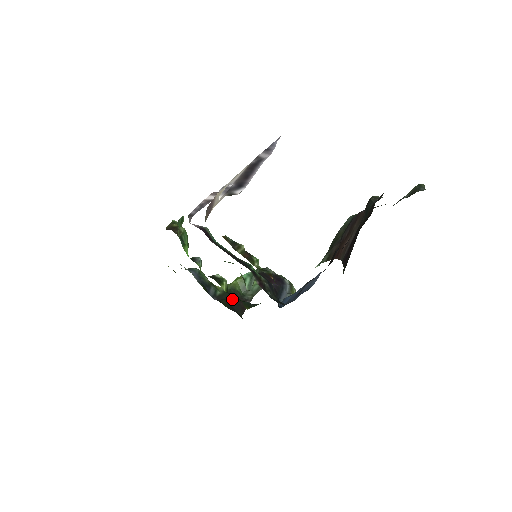
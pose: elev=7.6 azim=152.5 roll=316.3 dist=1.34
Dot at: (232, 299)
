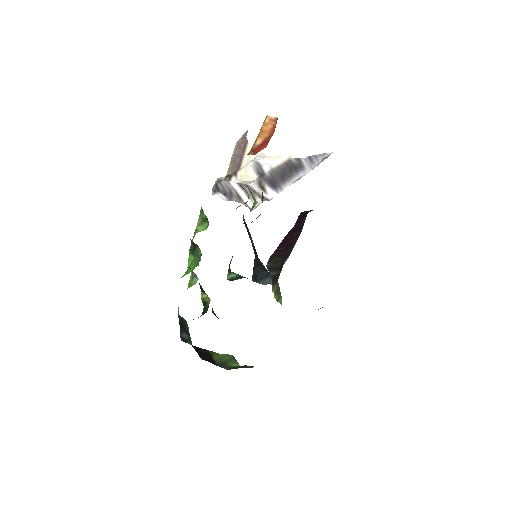
Dot at: (201, 351)
